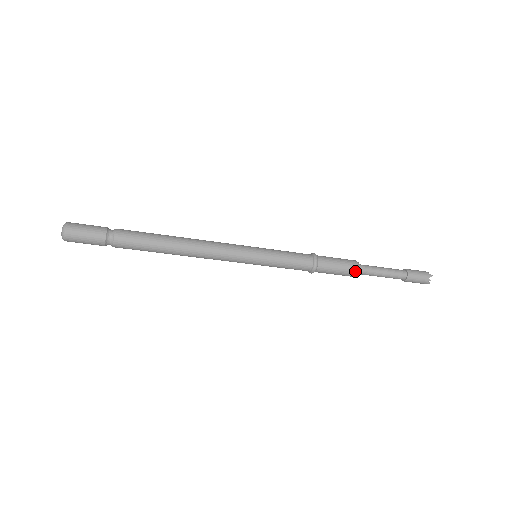
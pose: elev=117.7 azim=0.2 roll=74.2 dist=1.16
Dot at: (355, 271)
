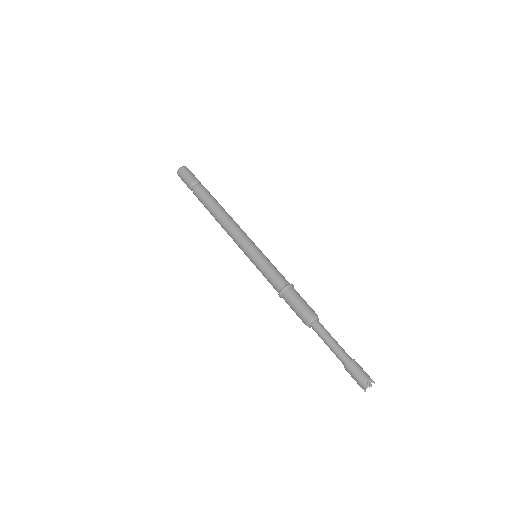
Dot at: (305, 323)
